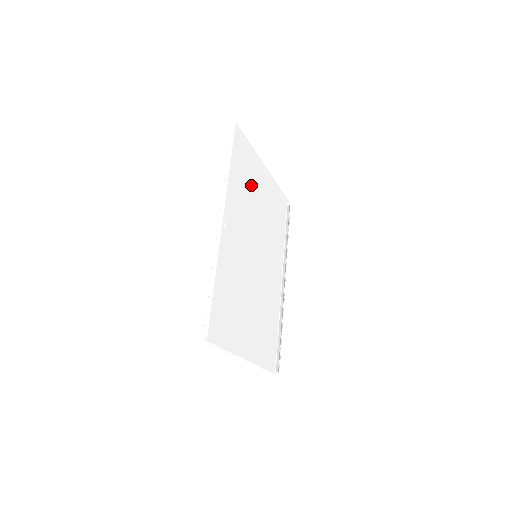
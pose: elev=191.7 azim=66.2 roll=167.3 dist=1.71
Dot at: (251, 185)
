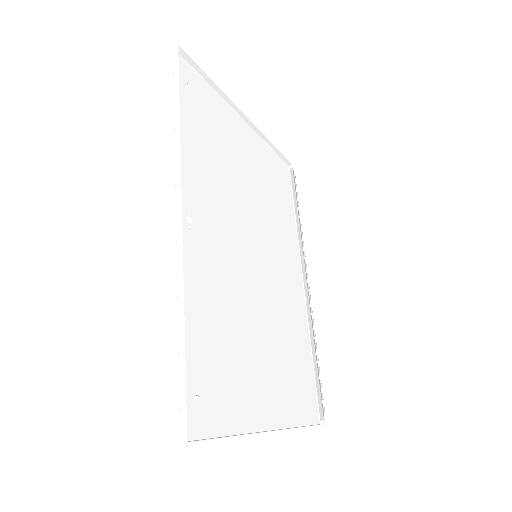
Dot at: (227, 146)
